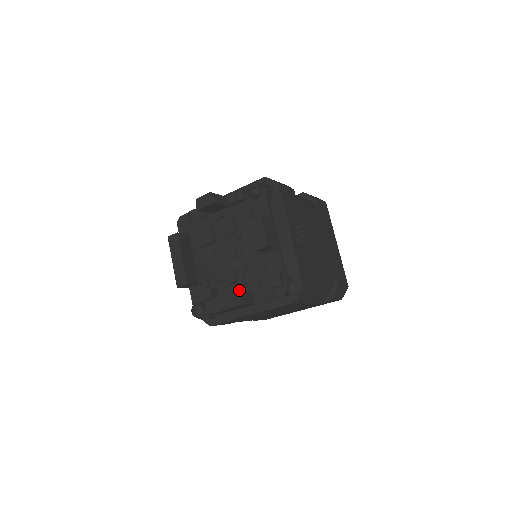
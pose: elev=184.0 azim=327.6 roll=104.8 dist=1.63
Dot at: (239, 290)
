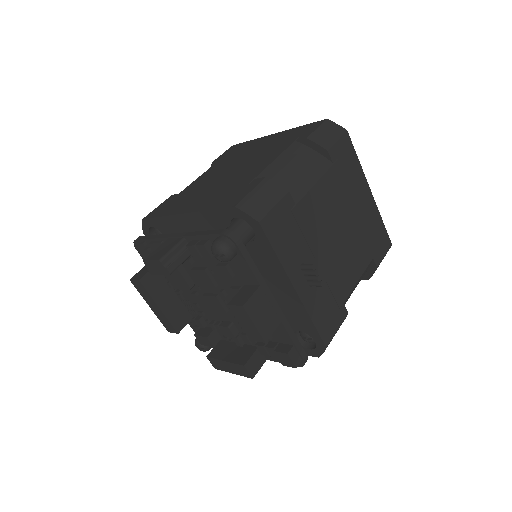
Dot at: (243, 366)
